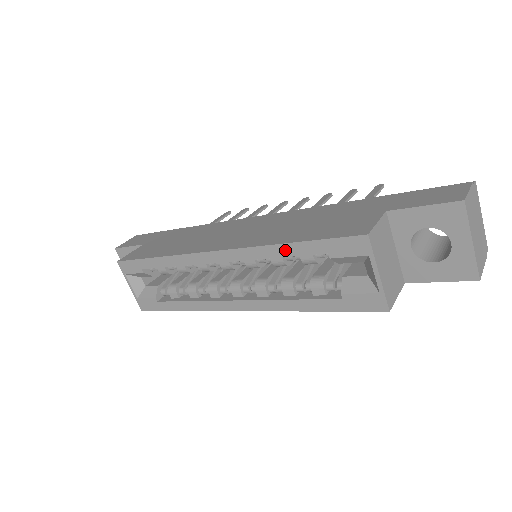
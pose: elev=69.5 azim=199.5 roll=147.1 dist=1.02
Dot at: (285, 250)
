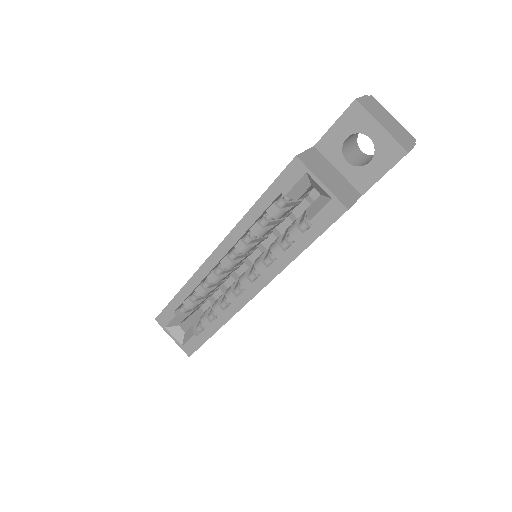
Dot at: (254, 213)
